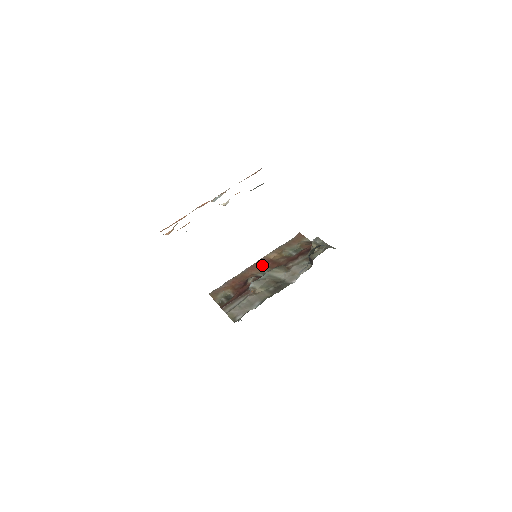
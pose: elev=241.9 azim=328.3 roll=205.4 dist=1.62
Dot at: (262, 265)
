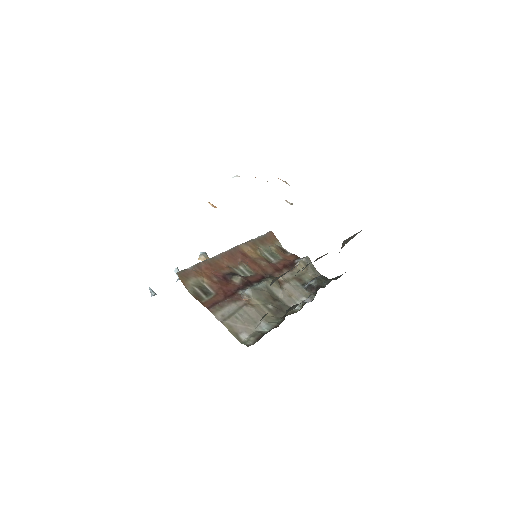
Dot at: (237, 257)
